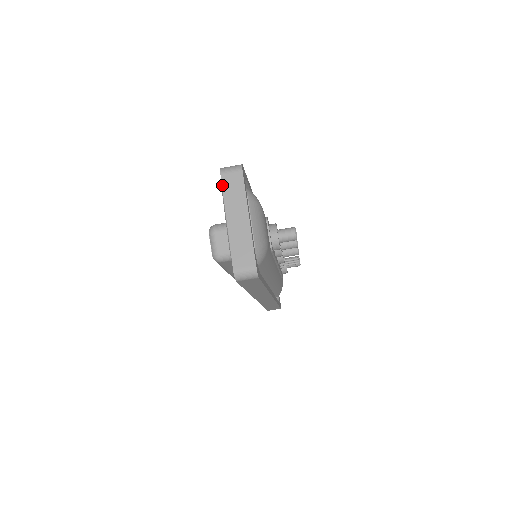
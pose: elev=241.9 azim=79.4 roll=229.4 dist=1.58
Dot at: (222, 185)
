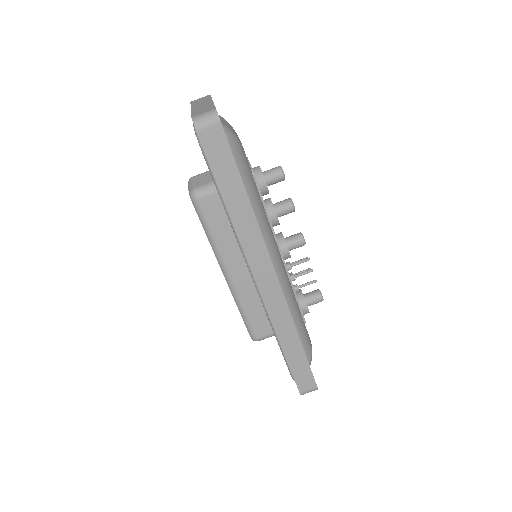
Dot at: (191, 103)
